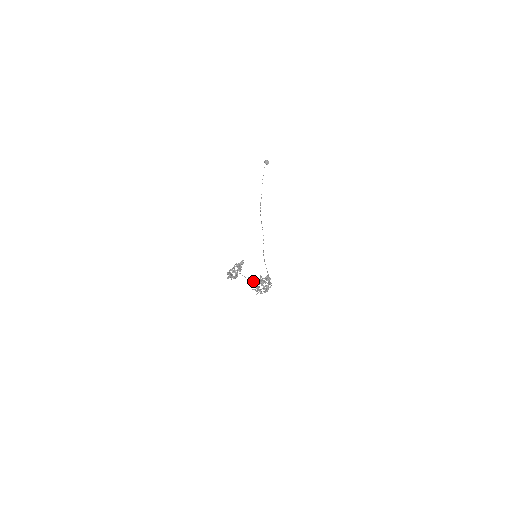
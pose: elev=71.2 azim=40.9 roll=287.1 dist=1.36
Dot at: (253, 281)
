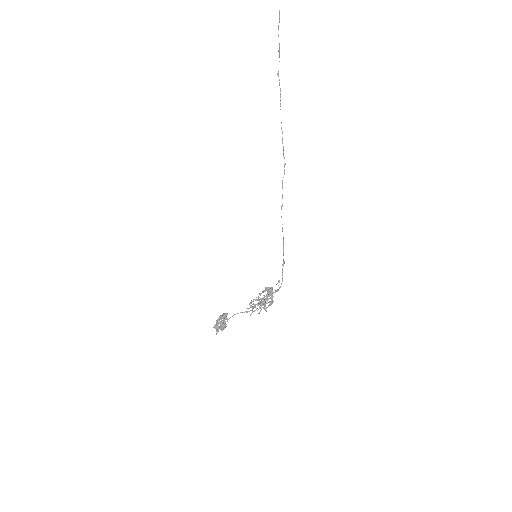
Dot at: occluded
